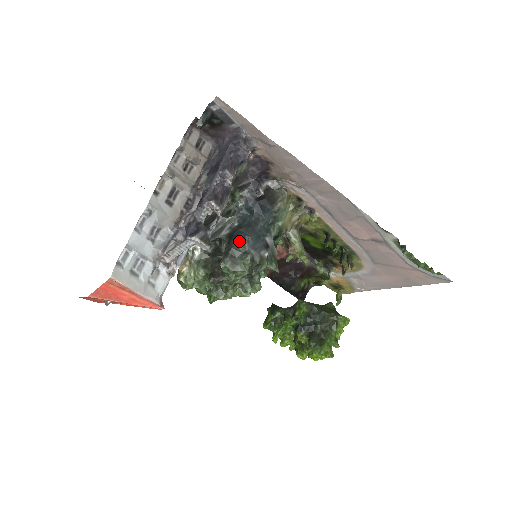
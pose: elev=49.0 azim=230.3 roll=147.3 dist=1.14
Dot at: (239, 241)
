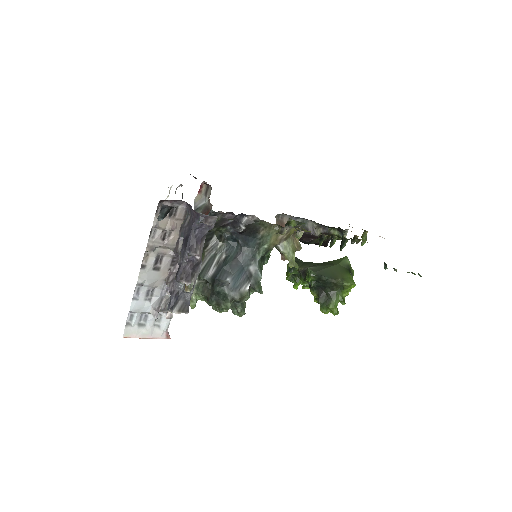
Dot at: (219, 288)
